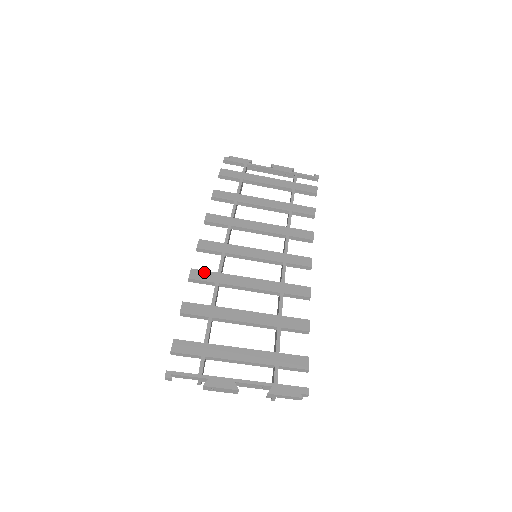
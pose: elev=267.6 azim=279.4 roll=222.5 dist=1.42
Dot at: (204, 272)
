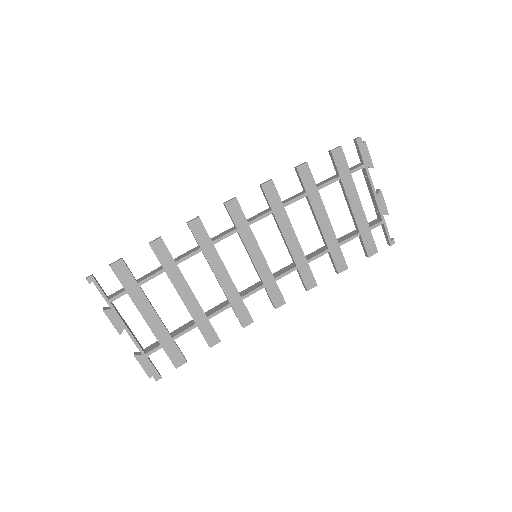
Dot at: (204, 230)
